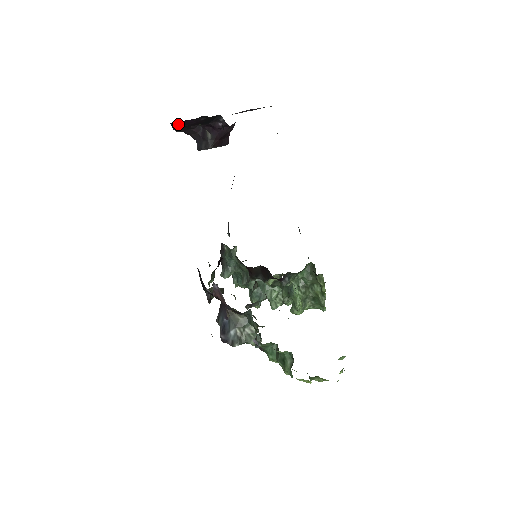
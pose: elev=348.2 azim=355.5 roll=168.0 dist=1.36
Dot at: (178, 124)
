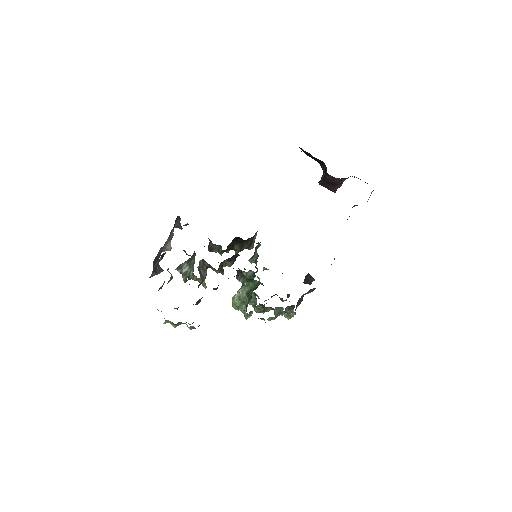
Dot at: (304, 151)
